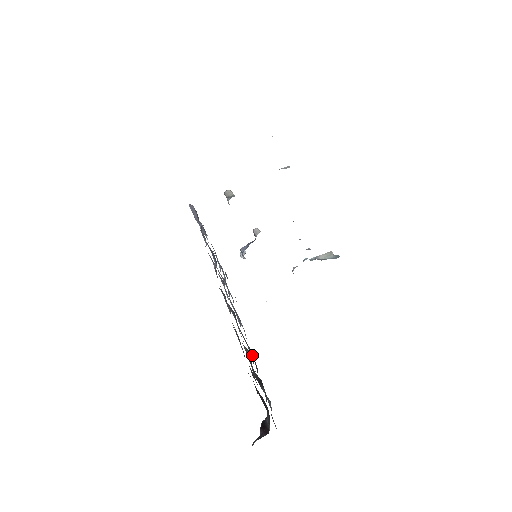
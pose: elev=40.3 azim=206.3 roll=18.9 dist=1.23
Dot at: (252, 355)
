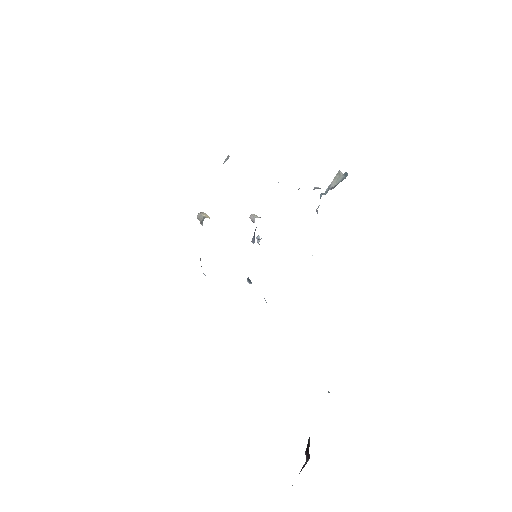
Dot at: occluded
